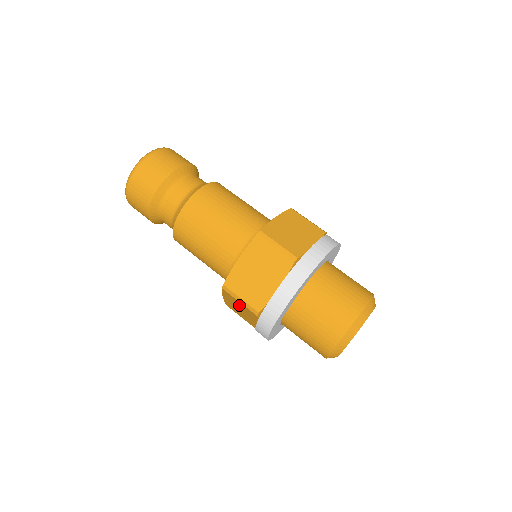
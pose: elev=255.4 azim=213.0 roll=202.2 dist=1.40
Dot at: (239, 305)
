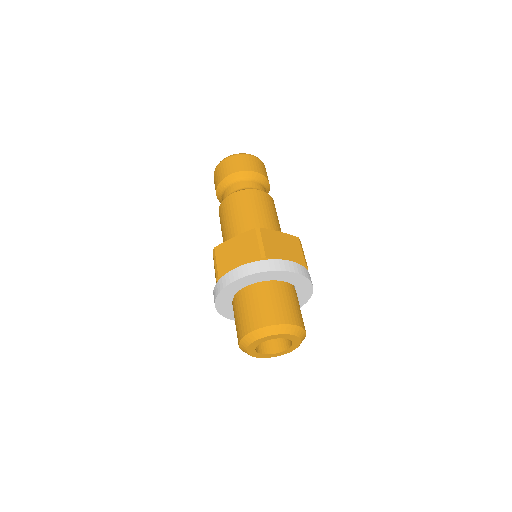
Dot at: occluded
